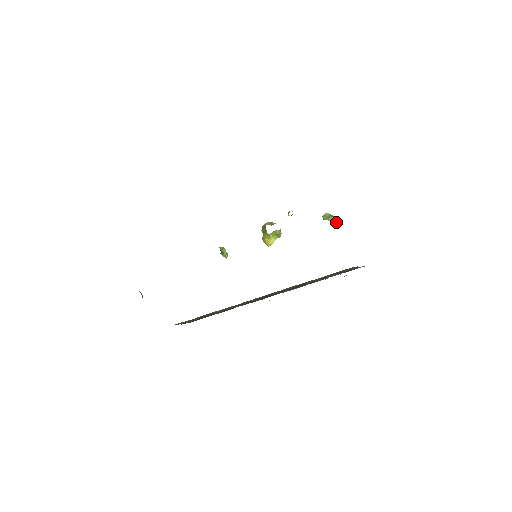
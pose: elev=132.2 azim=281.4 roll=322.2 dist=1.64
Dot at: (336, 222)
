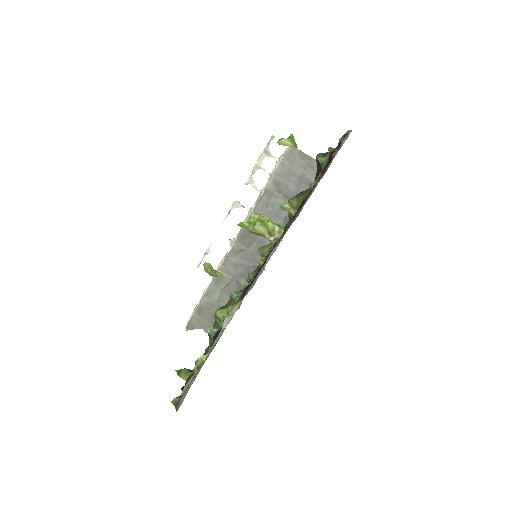
Dot at: (290, 136)
